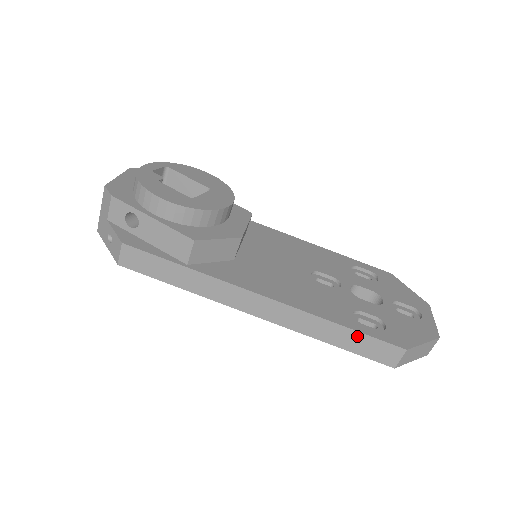
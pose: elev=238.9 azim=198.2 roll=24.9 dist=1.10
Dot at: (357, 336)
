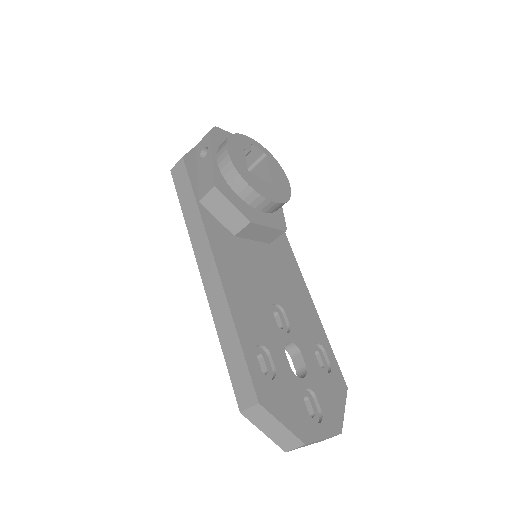
Dot at: (239, 354)
